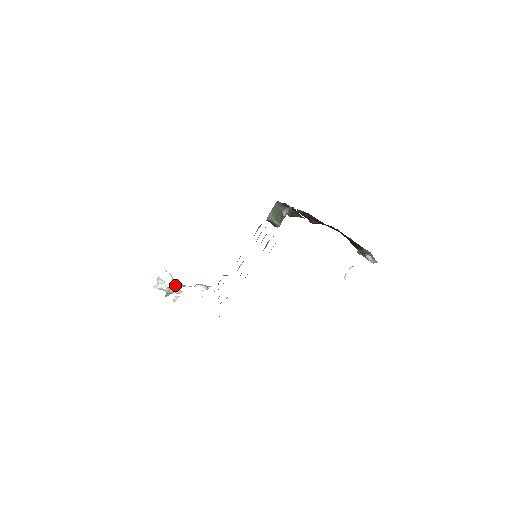
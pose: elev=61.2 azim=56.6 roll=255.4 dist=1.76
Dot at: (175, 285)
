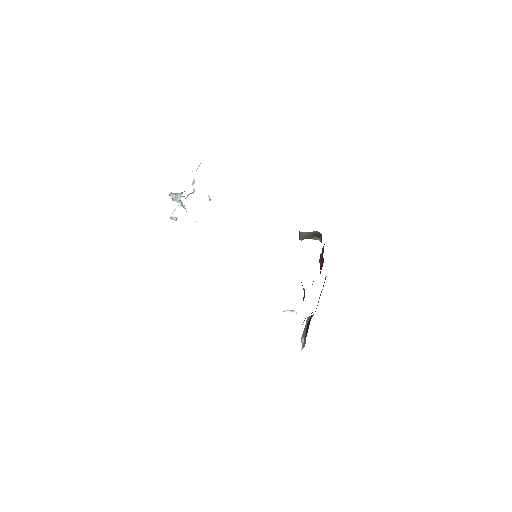
Dot at: occluded
